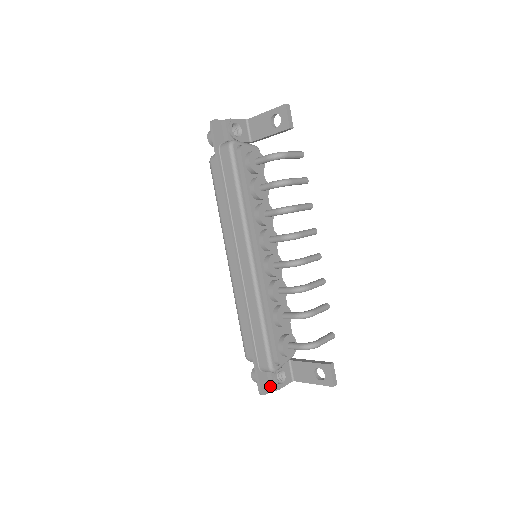
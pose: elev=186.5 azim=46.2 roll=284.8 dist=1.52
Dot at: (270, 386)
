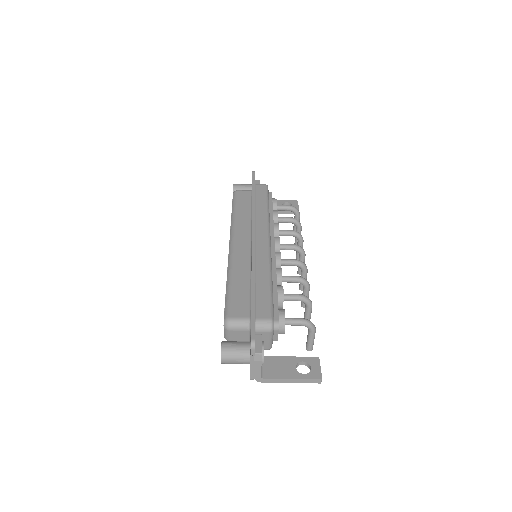
Dot at: (257, 348)
